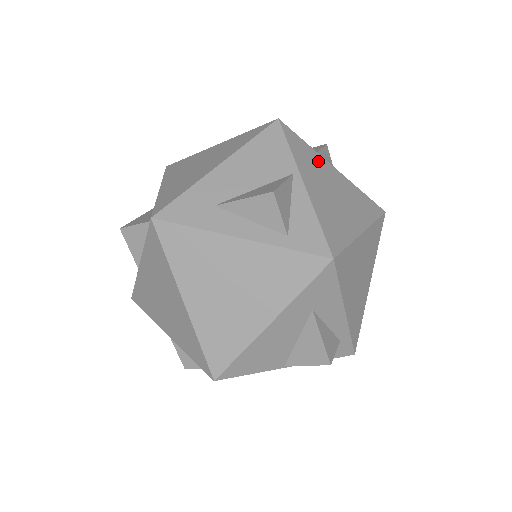
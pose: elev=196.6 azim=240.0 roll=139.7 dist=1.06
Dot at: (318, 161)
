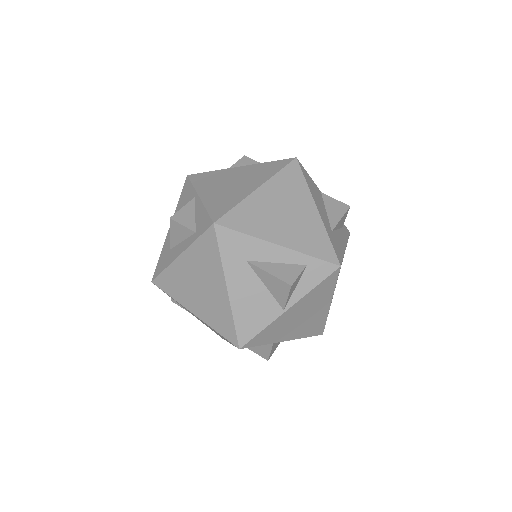
Dot at: (220, 174)
